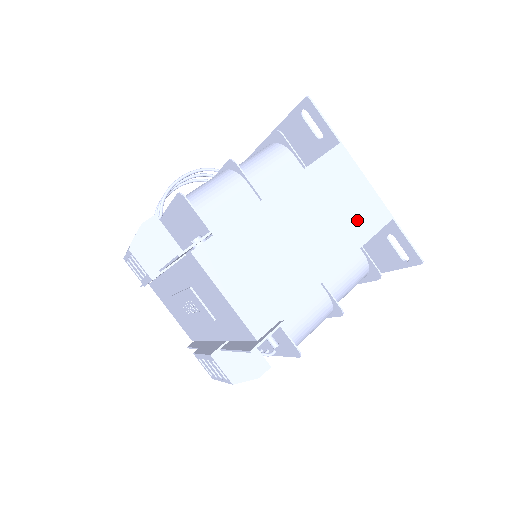
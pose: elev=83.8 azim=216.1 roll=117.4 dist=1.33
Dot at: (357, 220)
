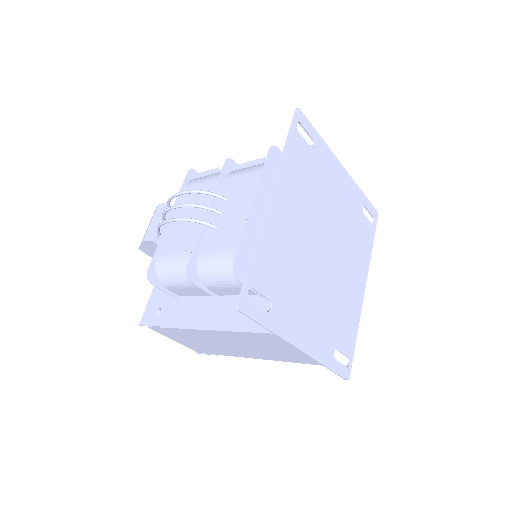
Dot at: (283, 356)
